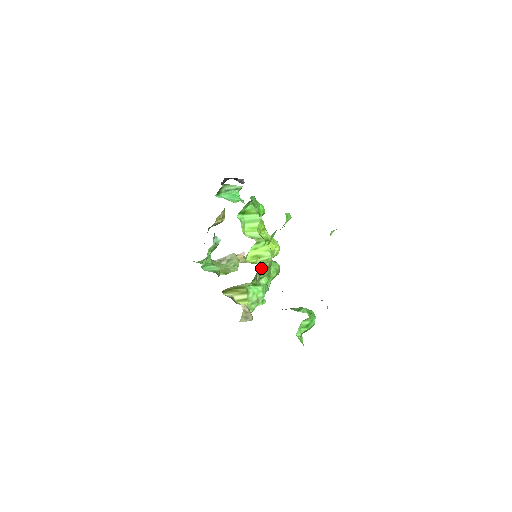
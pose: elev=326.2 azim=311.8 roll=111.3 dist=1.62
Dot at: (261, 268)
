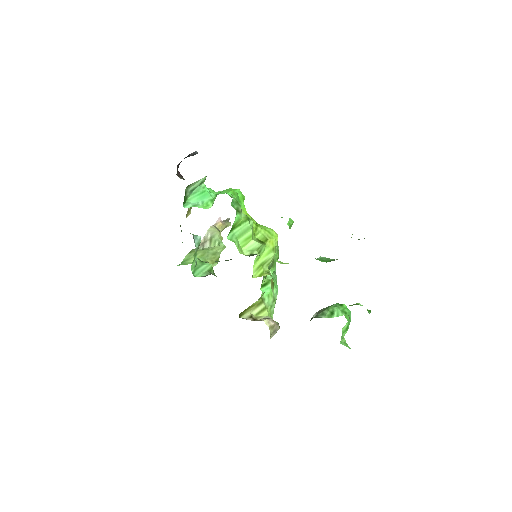
Dot at: occluded
